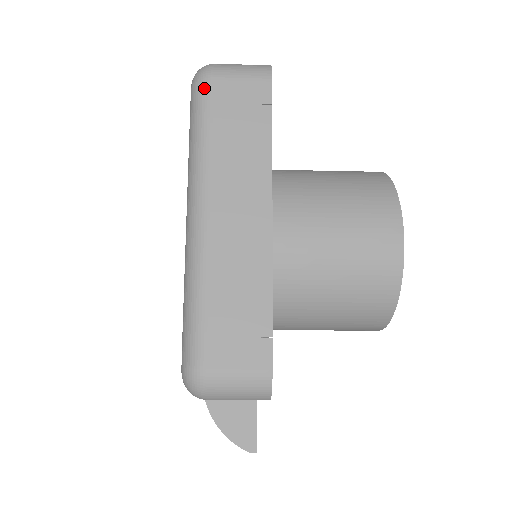
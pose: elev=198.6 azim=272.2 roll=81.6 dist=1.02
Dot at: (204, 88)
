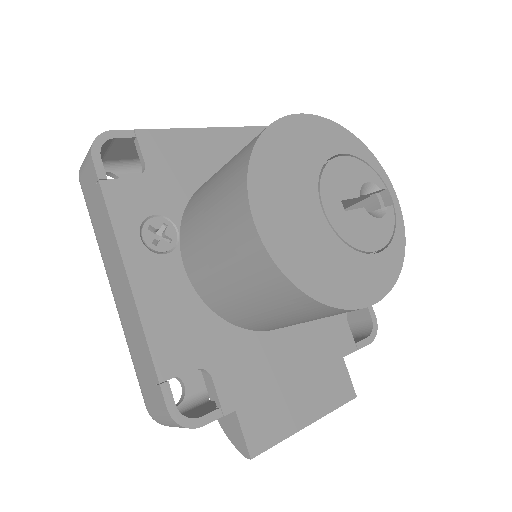
Dot at: (82, 190)
